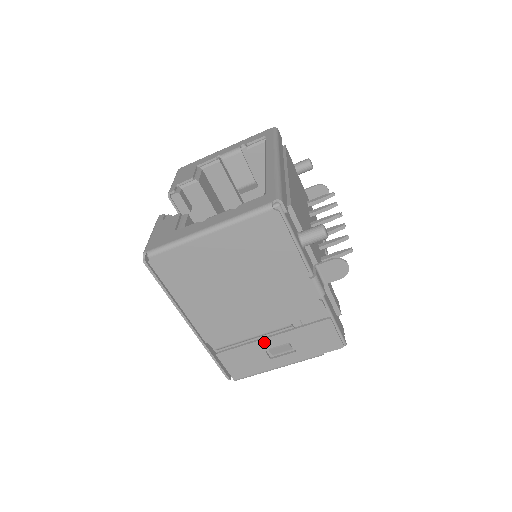
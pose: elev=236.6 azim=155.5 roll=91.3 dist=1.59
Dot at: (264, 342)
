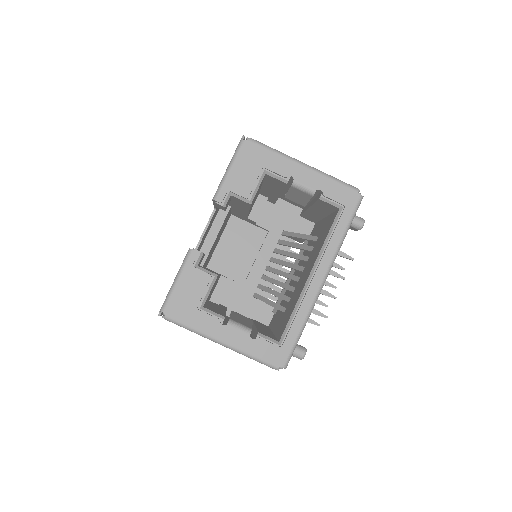
Dot at: occluded
